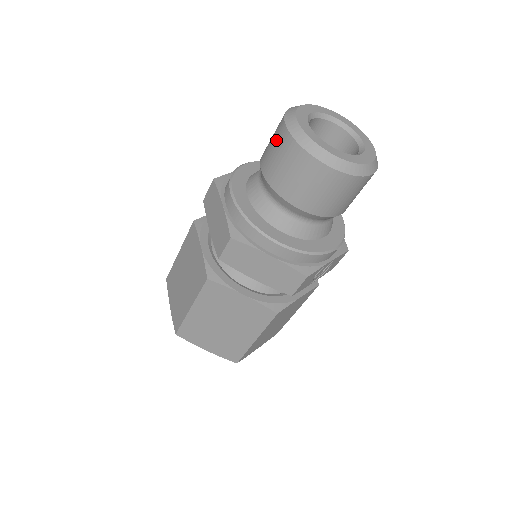
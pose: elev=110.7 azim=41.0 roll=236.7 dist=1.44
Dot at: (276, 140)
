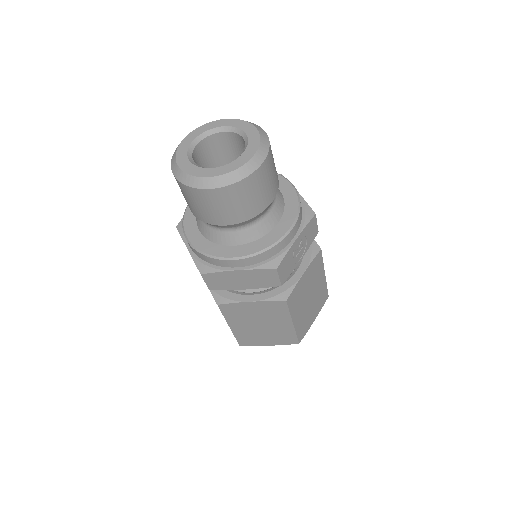
Dot at: occluded
